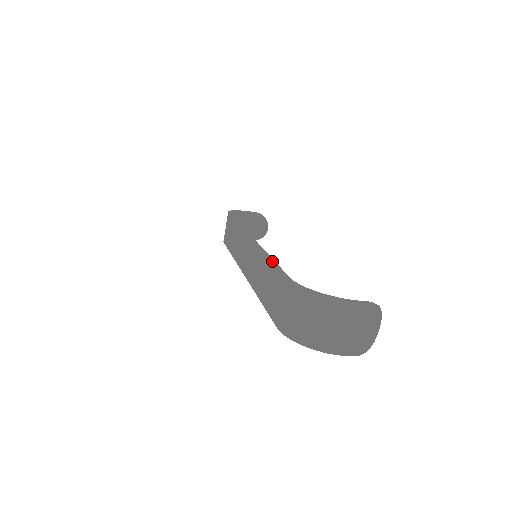
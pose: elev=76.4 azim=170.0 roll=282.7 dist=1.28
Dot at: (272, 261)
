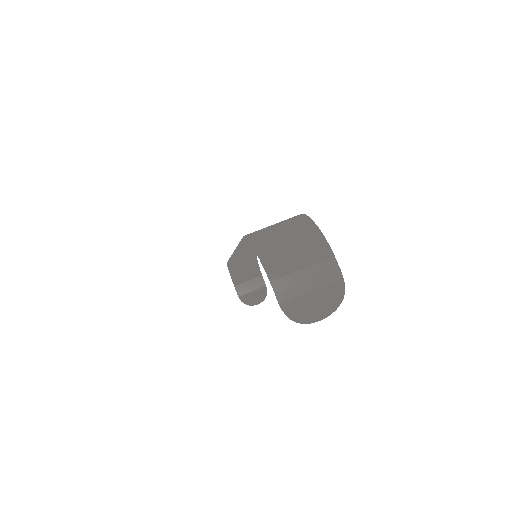
Dot at: occluded
